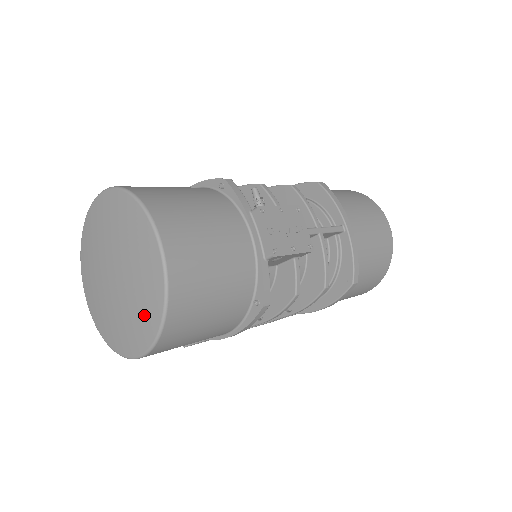
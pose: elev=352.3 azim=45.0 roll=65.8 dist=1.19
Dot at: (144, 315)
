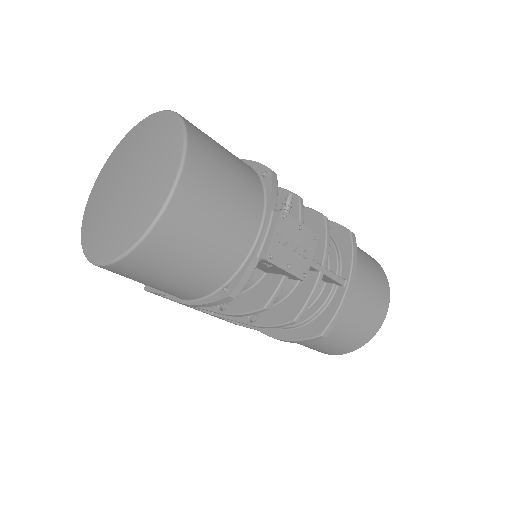
Dot at: (124, 231)
